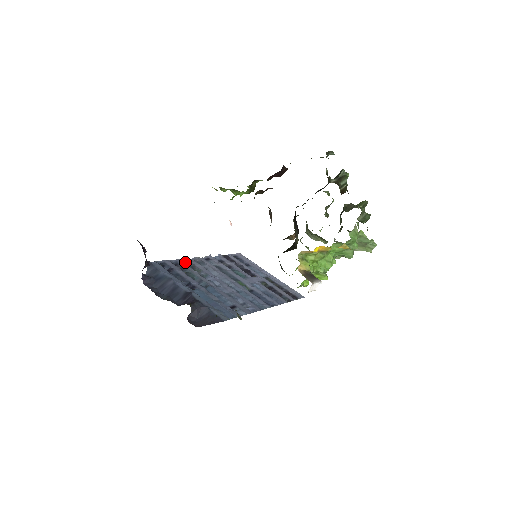
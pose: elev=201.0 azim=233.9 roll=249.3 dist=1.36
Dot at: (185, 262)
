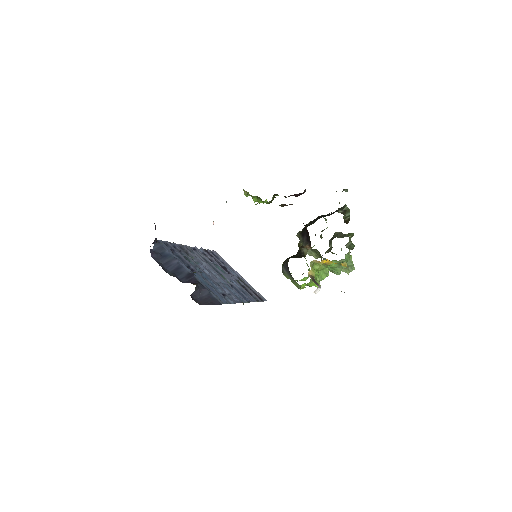
Dot at: (180, 247)
